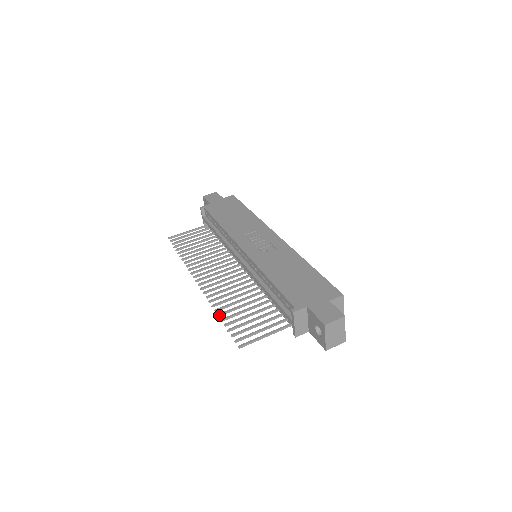
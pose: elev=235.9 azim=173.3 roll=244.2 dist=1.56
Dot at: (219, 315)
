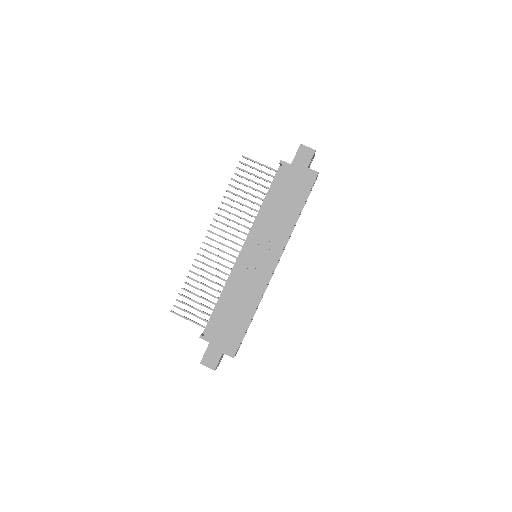
Dot at: (187, 277)
